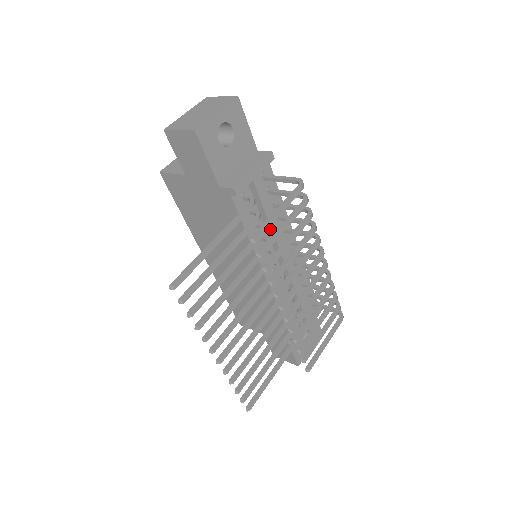
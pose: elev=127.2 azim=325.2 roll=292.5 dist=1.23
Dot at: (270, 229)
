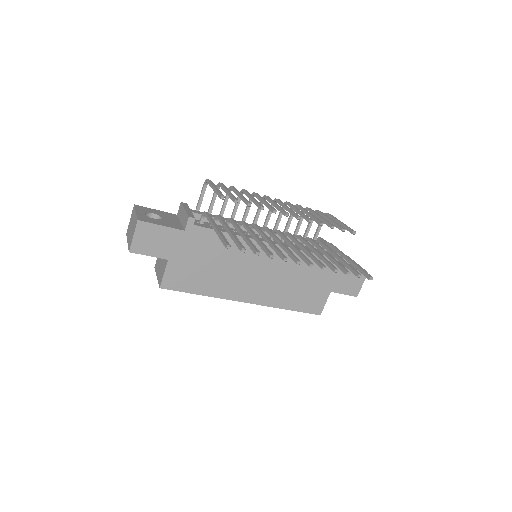
Dot at: occluded
